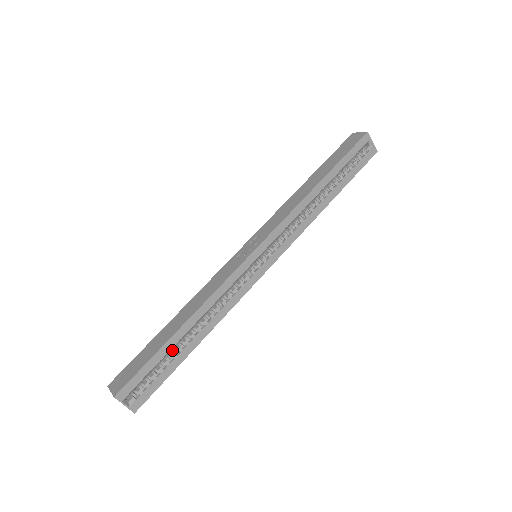
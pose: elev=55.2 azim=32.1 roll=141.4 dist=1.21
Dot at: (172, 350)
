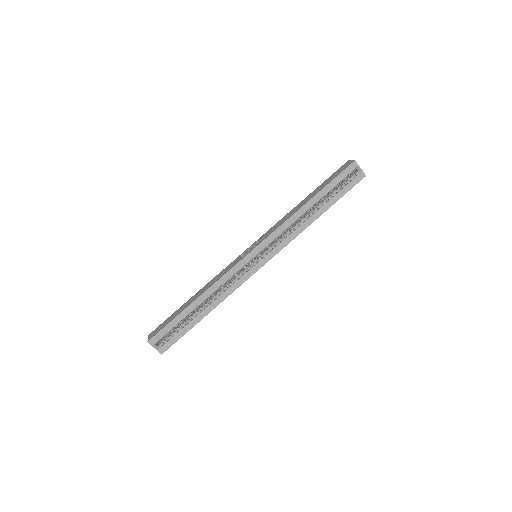
Dot at: (189, 317)
